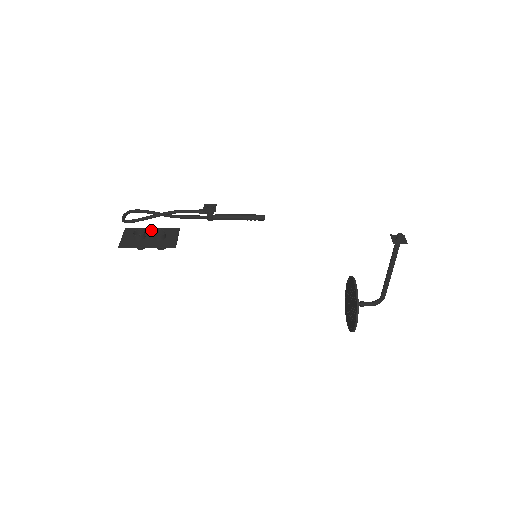
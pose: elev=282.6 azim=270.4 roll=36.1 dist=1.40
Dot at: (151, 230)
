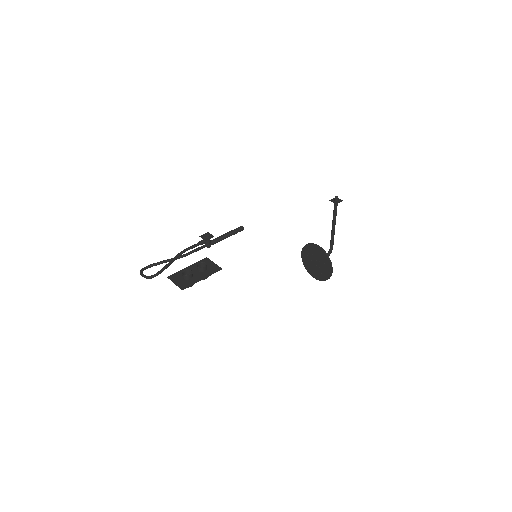
Dot at: (189, 268)
